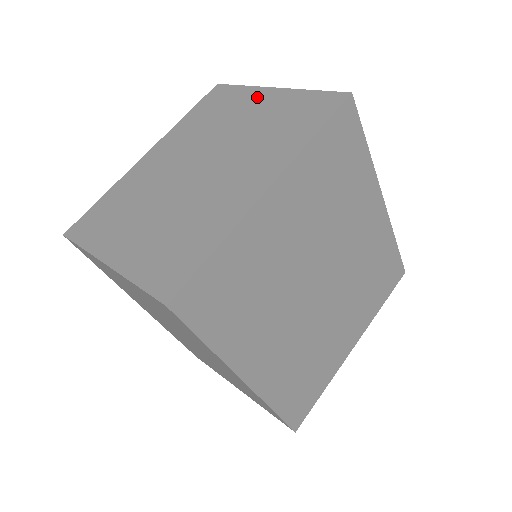
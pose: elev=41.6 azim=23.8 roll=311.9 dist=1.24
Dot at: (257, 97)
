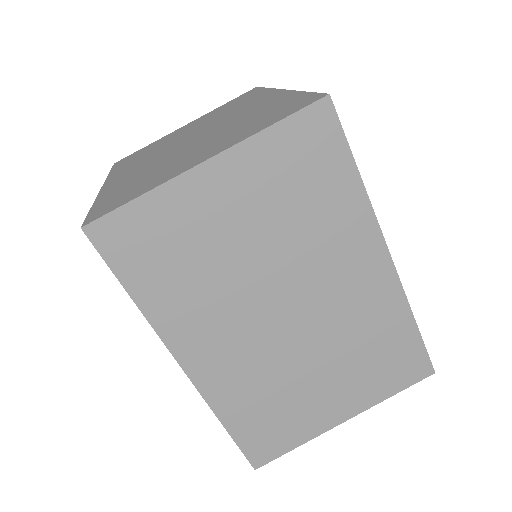
Dot at: (177, 131)
